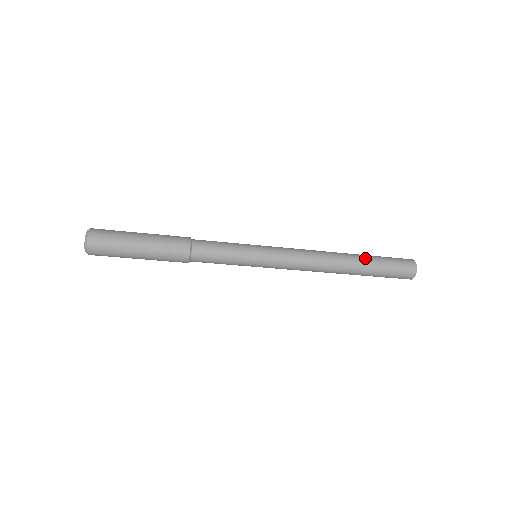
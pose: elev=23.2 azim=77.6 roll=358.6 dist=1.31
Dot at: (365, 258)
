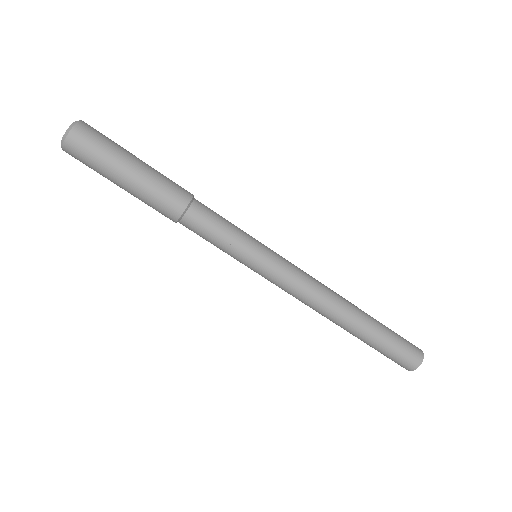
Dot at: (373, 321)
